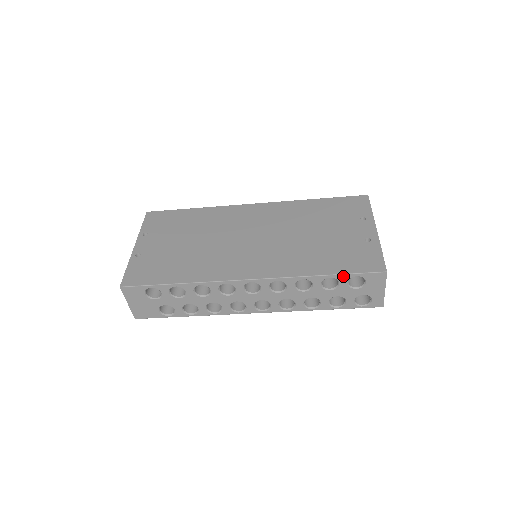
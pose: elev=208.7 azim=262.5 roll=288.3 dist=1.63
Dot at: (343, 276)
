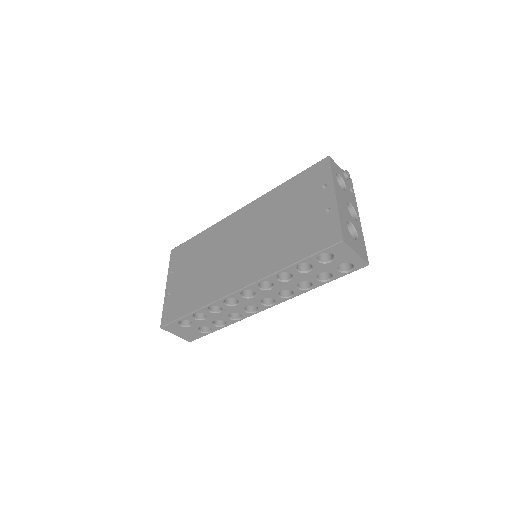
Dot at: (309, 259)
